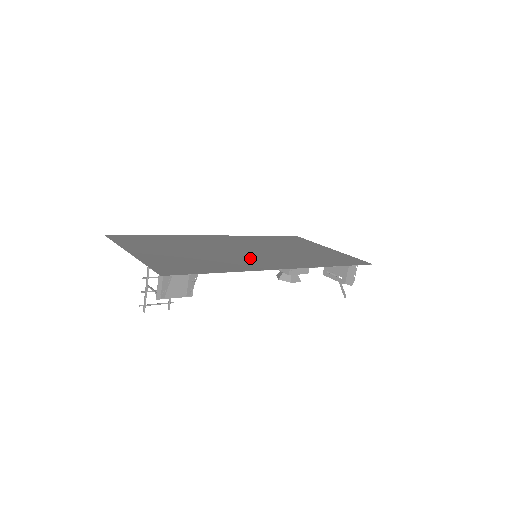
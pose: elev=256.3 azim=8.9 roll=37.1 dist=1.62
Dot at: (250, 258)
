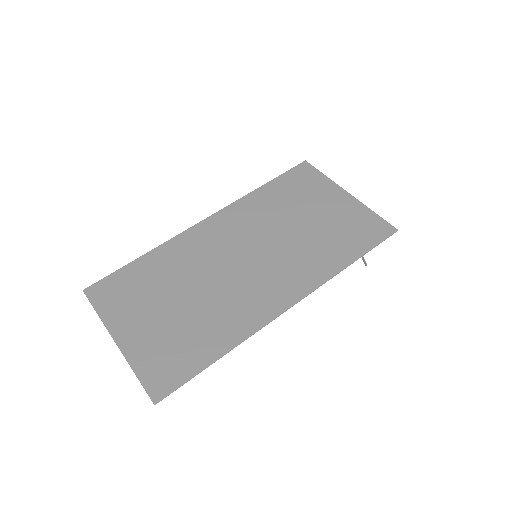
Dot at: (248, 290)
